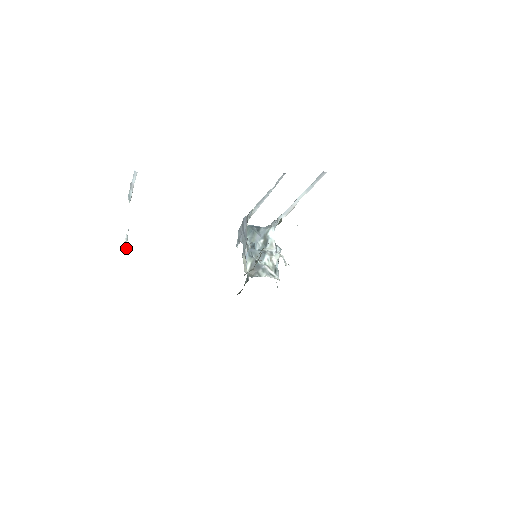
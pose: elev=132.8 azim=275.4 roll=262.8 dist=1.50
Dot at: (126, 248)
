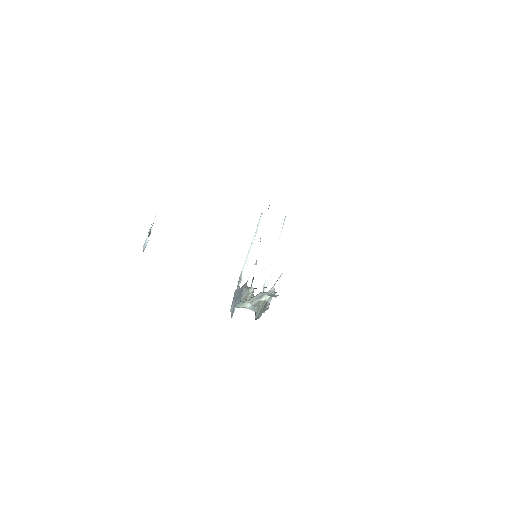
Dot at: (153, 223)
